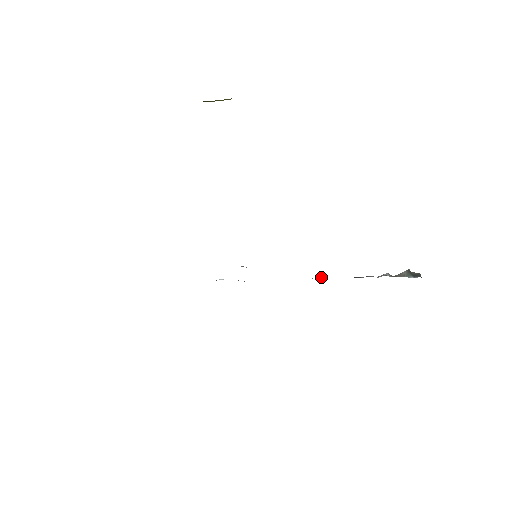
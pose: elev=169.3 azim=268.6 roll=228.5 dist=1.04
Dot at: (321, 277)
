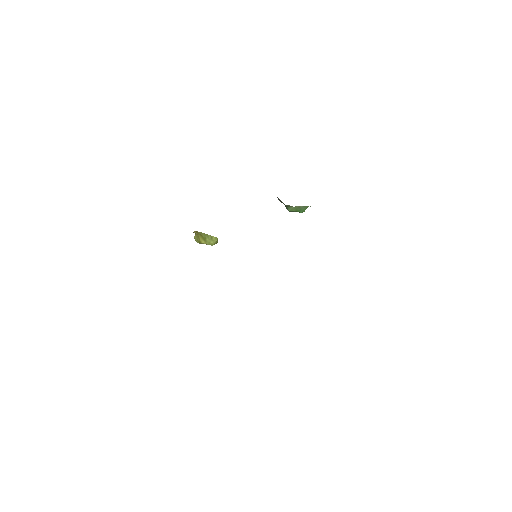
Dot at: occluded
